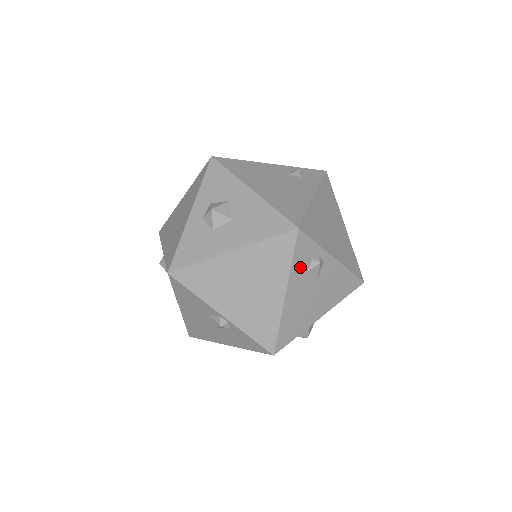
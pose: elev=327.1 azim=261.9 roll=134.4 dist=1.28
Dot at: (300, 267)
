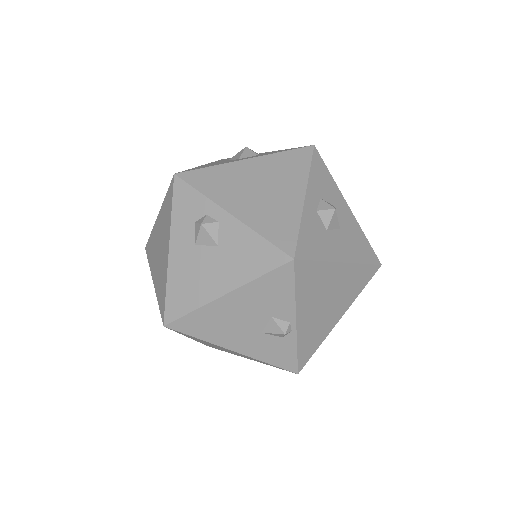
Dot at: occluded
